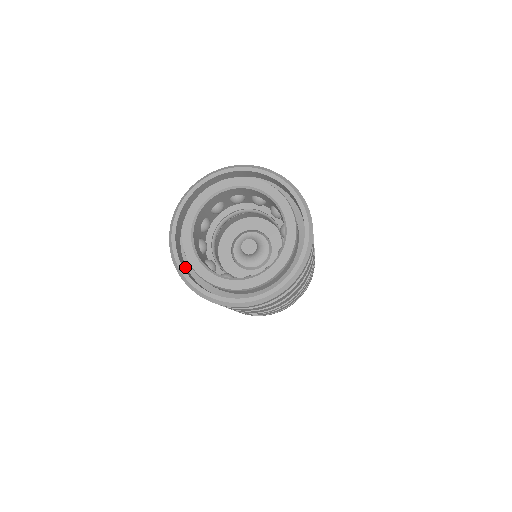
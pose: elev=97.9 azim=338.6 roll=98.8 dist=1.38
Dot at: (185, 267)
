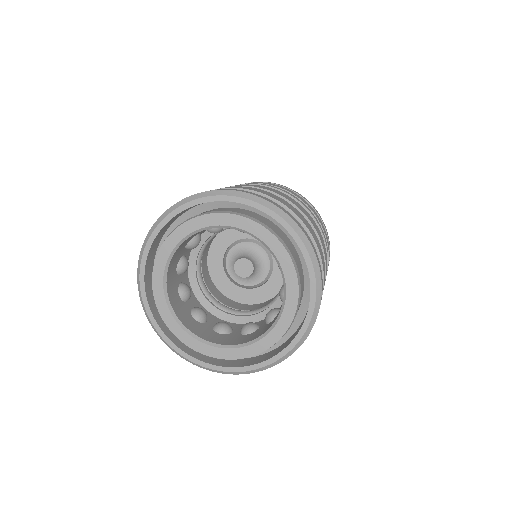
Dot at: (154, 250)
